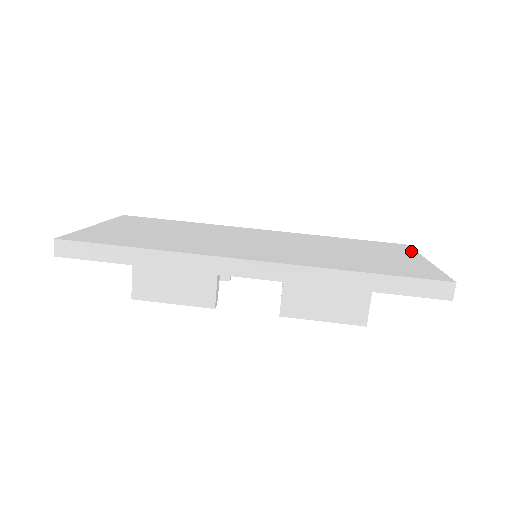
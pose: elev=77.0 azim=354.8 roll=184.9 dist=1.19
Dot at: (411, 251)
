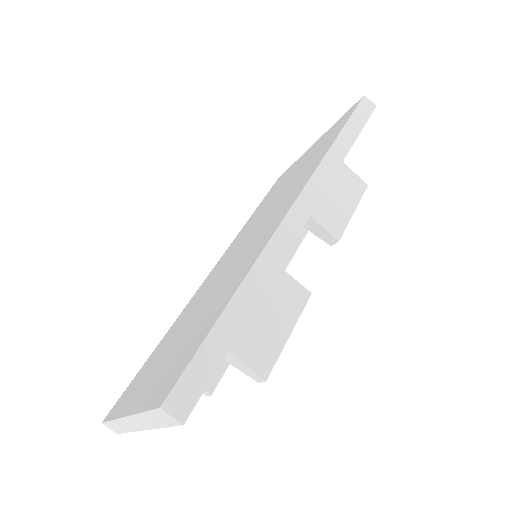
Dot at: (294, 163)
